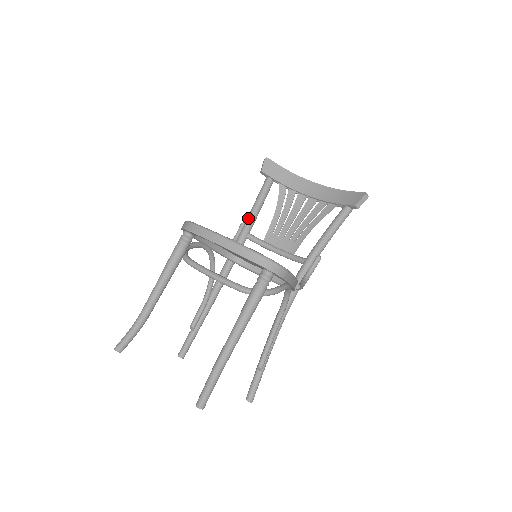
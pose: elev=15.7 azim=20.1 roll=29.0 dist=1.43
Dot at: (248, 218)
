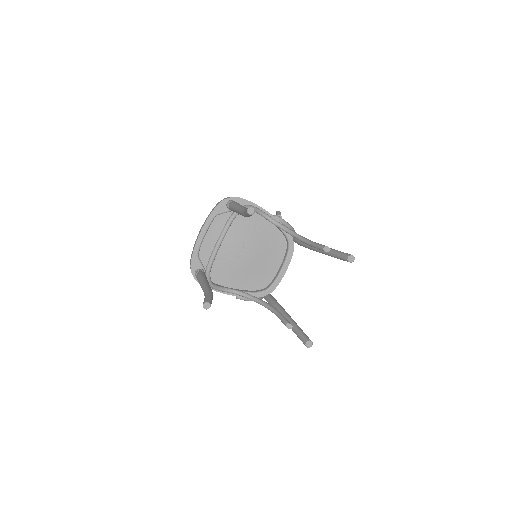
Dot at: occluded
